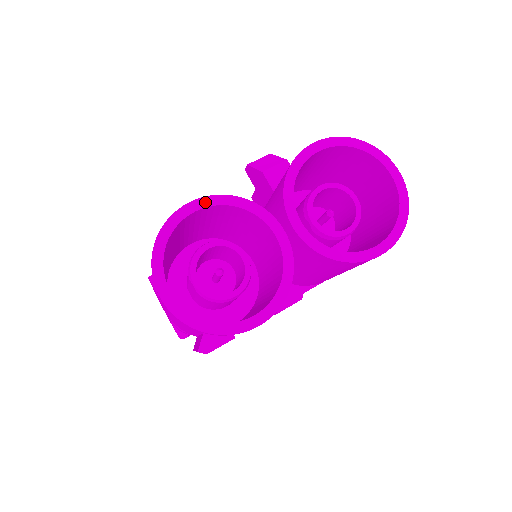
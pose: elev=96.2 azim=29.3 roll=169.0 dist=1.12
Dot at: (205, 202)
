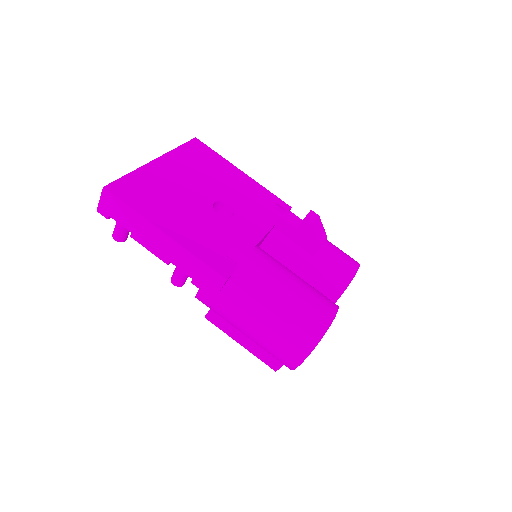
Dot at: occluded
